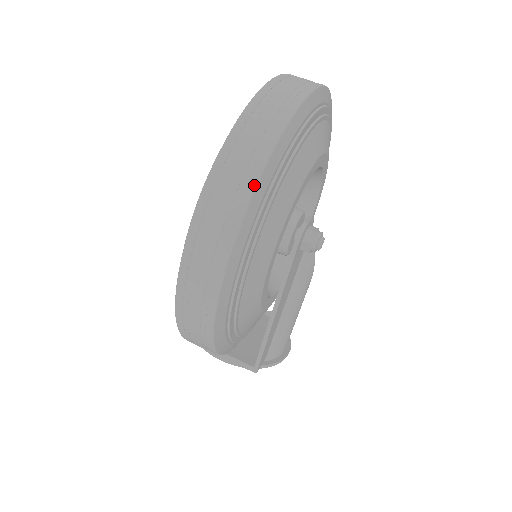
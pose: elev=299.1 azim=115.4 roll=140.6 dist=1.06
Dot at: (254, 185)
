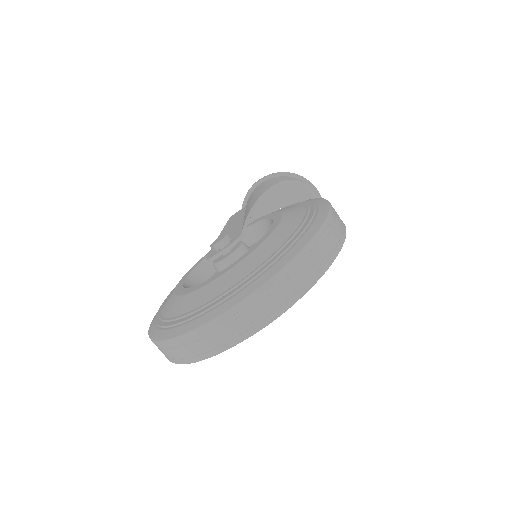
Dot at: occluded
